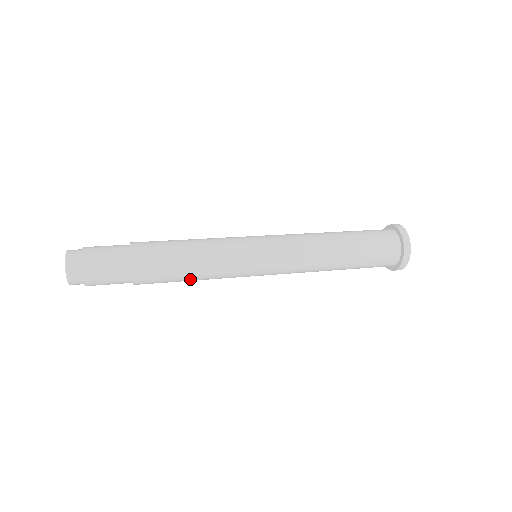
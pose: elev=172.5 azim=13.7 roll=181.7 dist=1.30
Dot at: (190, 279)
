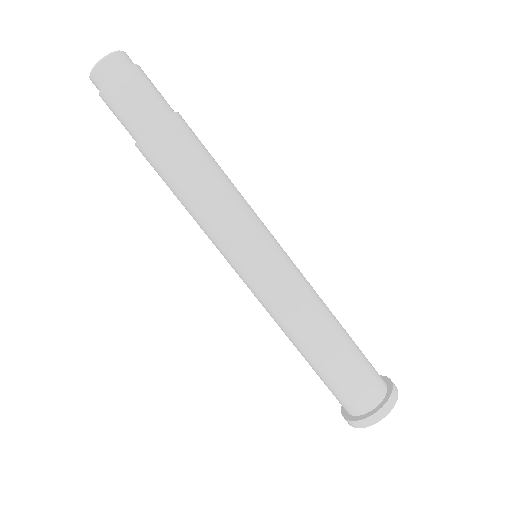
Dot at: occluded
